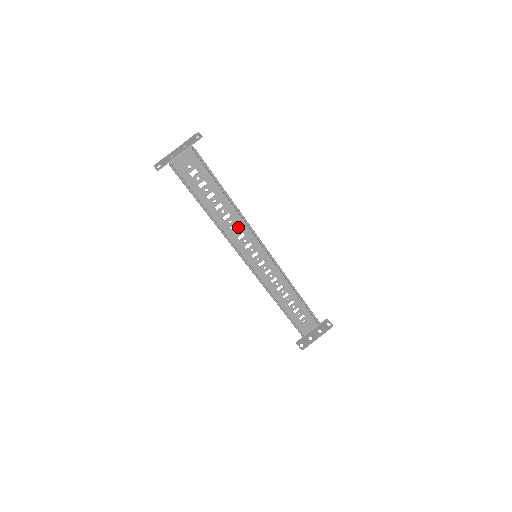
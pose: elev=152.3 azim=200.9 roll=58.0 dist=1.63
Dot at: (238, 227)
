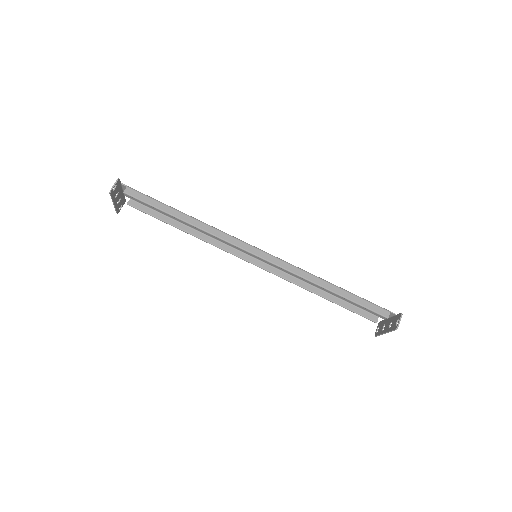
Dot at: occluded
